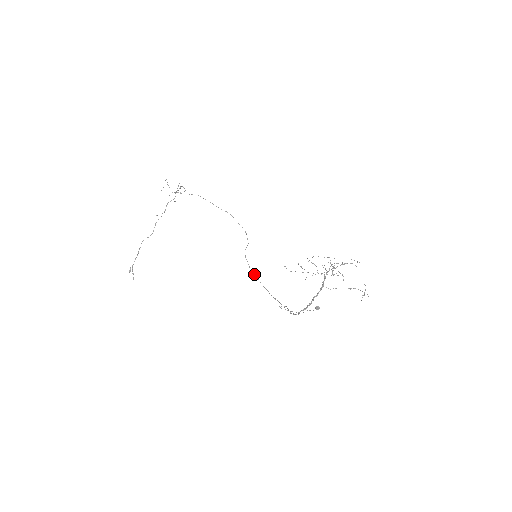
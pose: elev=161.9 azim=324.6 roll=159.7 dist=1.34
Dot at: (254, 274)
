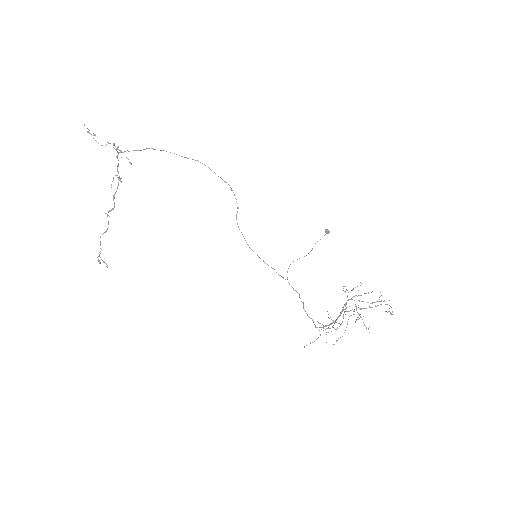
Dot at: occluded
